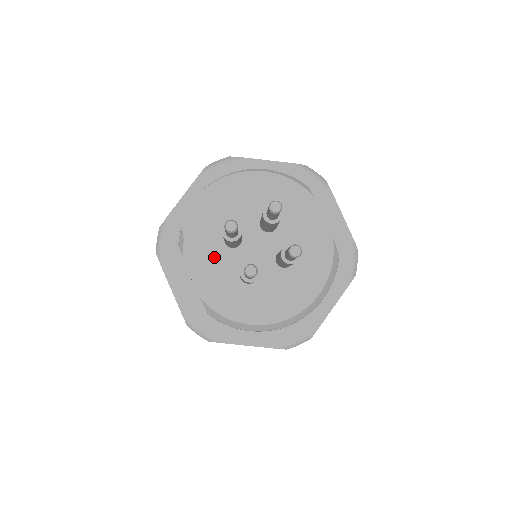
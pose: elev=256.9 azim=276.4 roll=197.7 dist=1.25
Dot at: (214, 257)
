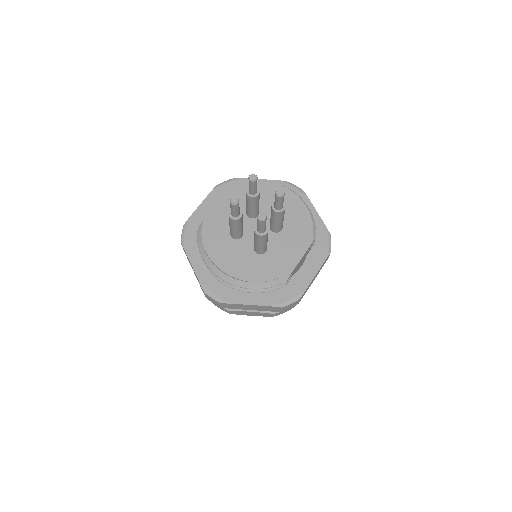
Dot at: occluded
